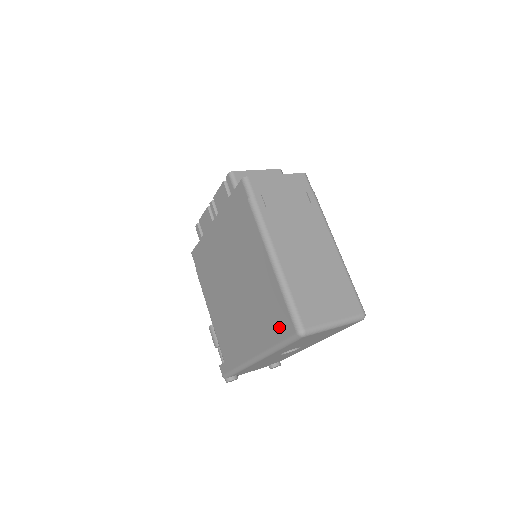
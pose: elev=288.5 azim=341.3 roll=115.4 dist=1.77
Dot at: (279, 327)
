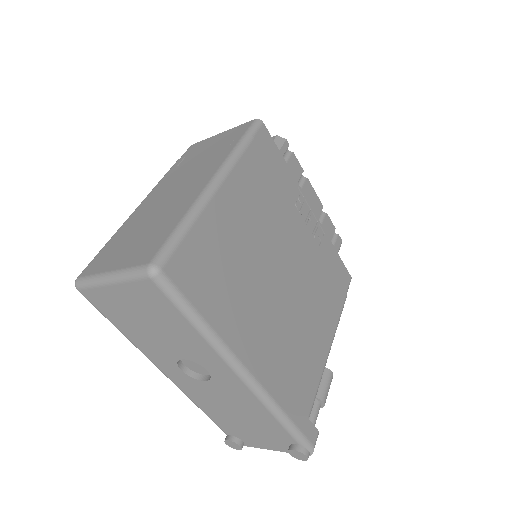
Dot at: occluded
